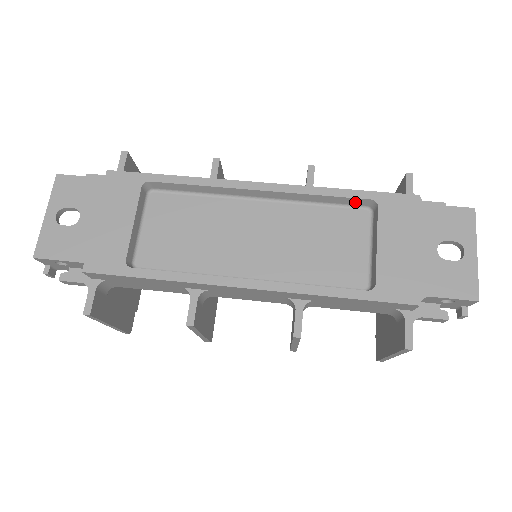
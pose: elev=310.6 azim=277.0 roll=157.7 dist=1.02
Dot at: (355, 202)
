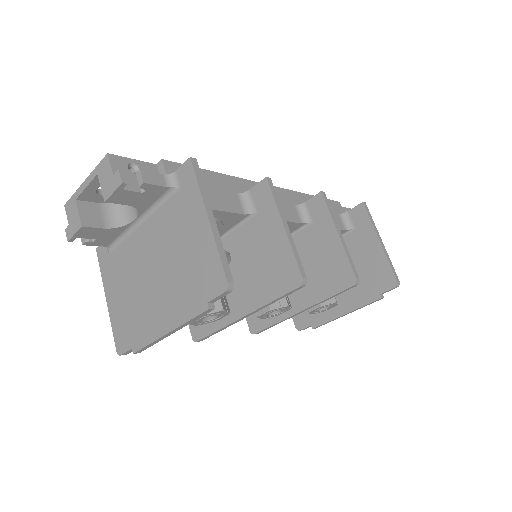
Dot at: occluded
